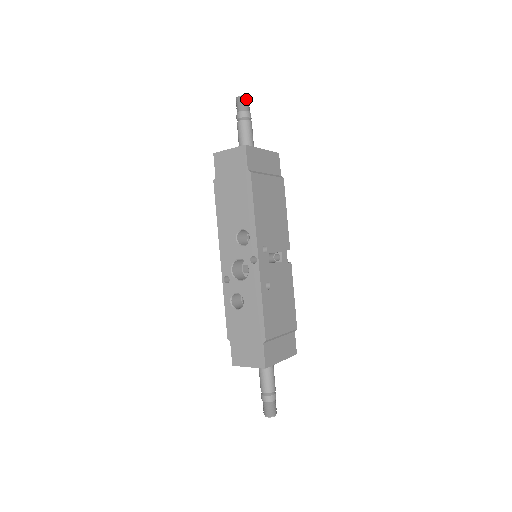
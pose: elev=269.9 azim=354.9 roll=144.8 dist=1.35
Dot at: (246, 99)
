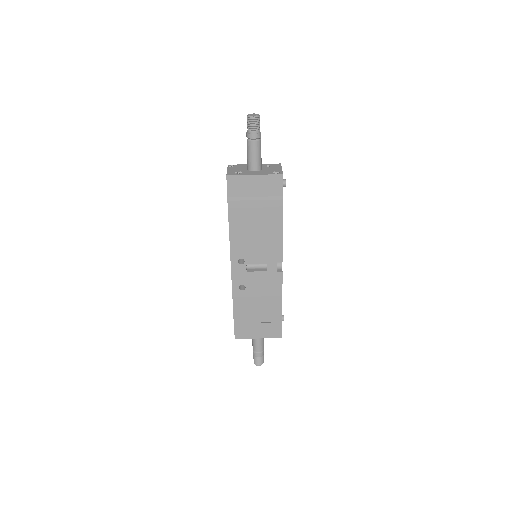
Dot at: (252, 119)
